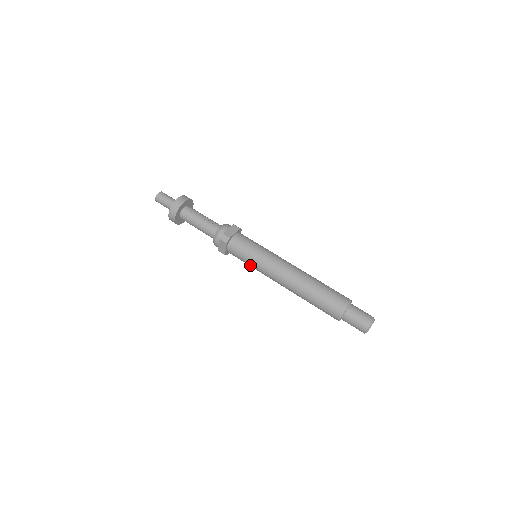
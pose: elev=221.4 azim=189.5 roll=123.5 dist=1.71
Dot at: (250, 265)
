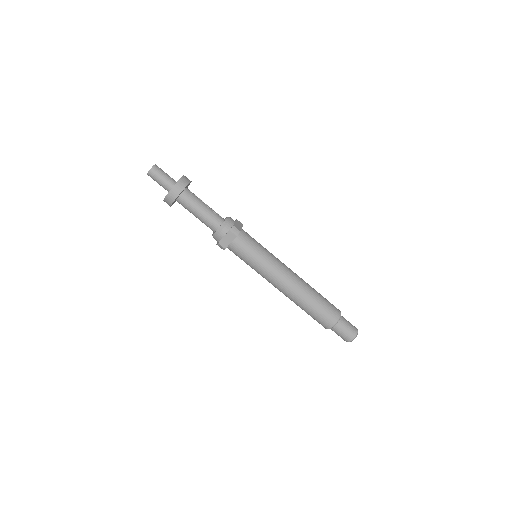
Dot at: (252, 264)
